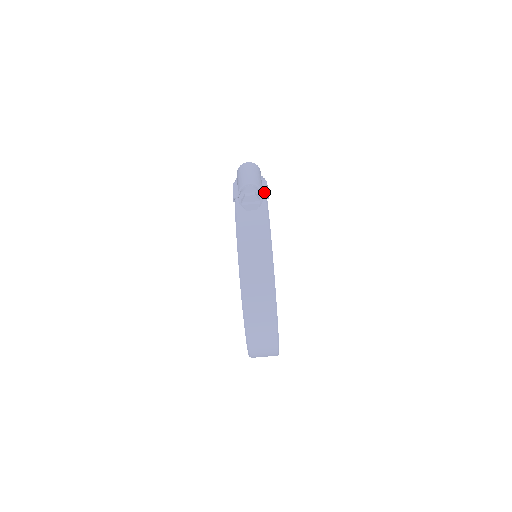
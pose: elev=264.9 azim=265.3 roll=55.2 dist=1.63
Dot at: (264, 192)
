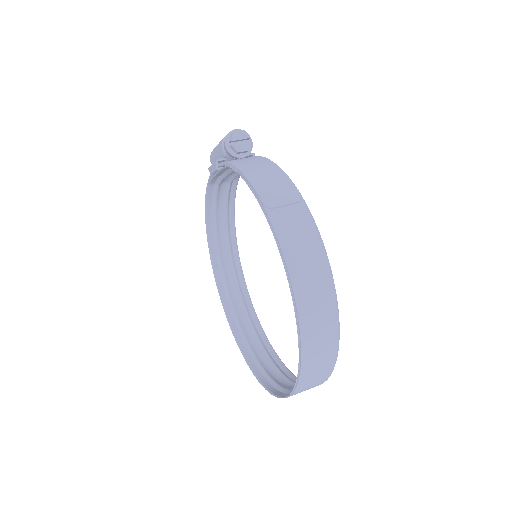
Dot at: occluded
